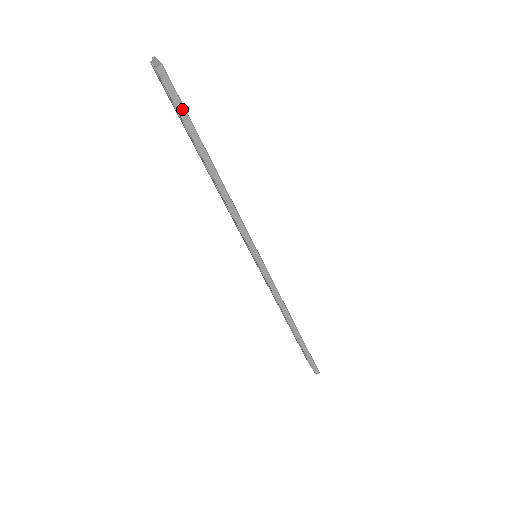
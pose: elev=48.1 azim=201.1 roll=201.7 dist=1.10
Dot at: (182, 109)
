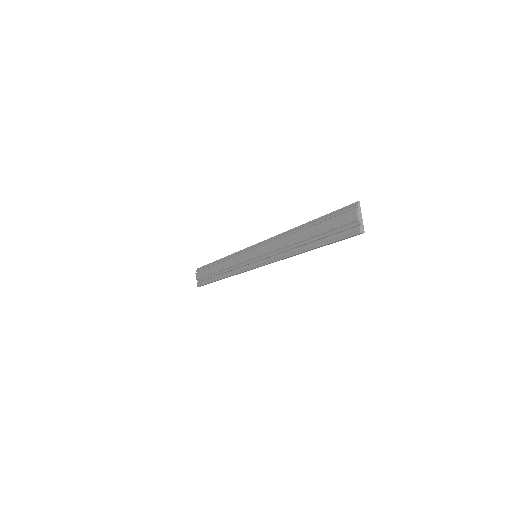
Dot at: (340, 240)
